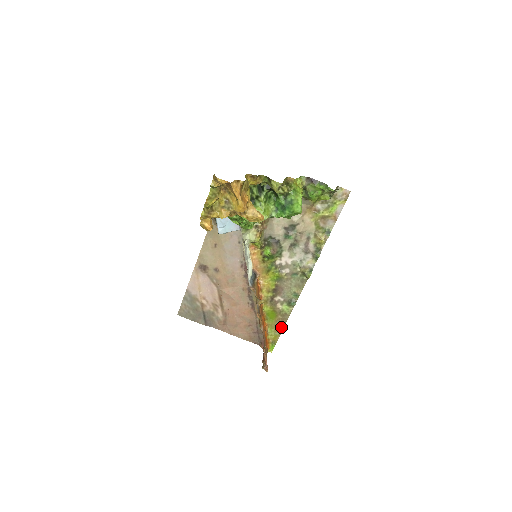
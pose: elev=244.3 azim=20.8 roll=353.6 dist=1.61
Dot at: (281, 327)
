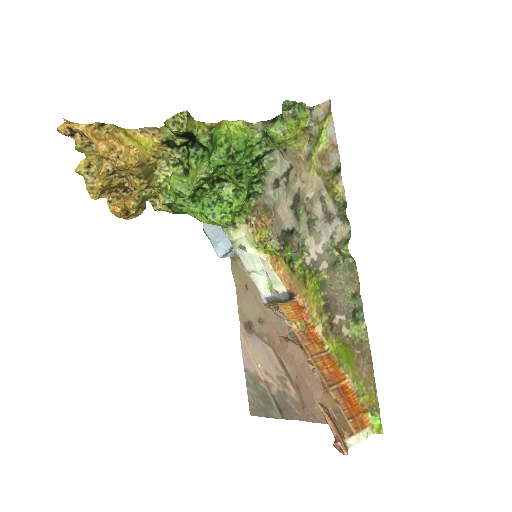
Dot at: (369, 371)
